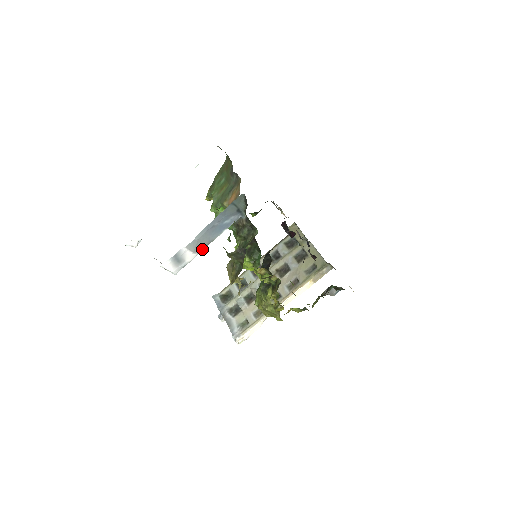
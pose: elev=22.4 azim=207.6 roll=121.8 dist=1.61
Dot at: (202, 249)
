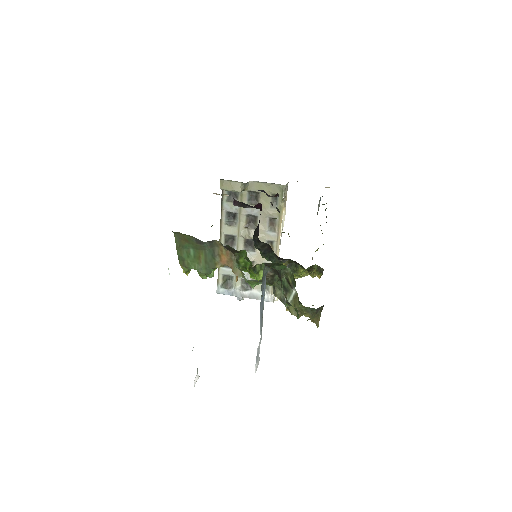
Dot at: (262, 326)
